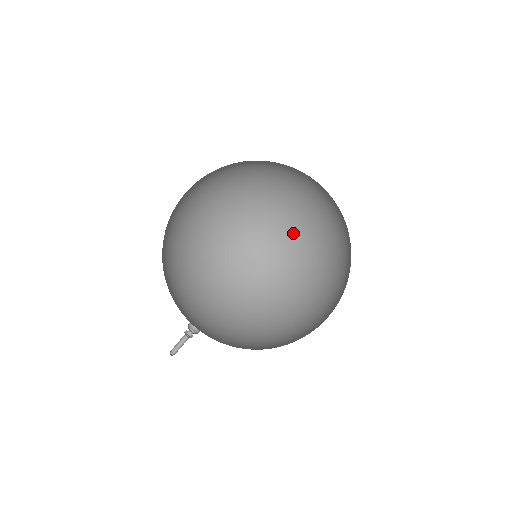
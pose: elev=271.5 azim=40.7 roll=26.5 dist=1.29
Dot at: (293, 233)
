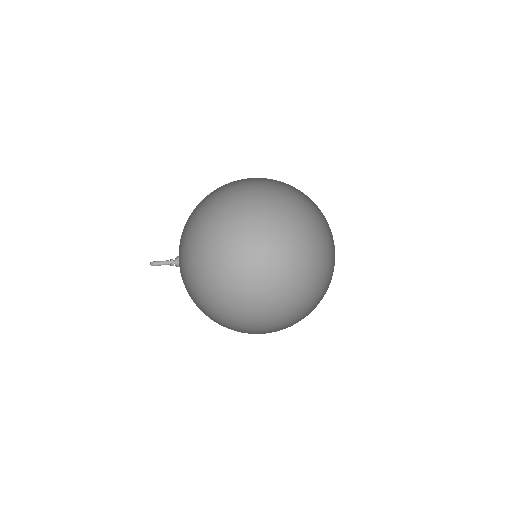
Dot at: (296, 252)
